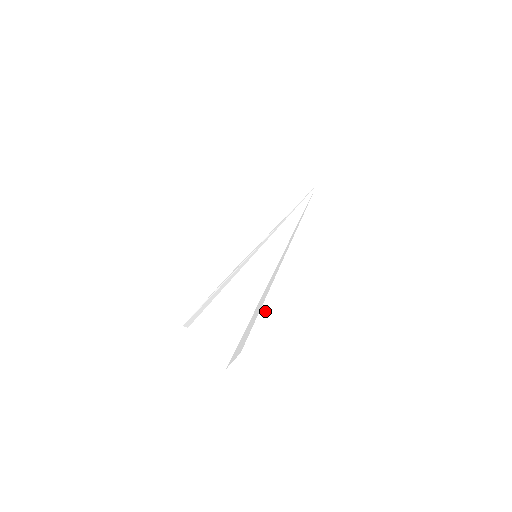
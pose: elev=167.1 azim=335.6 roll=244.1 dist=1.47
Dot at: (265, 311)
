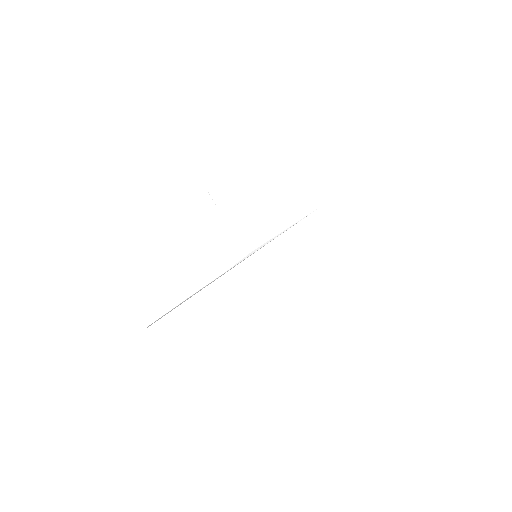
Dot at: (255, 311)
